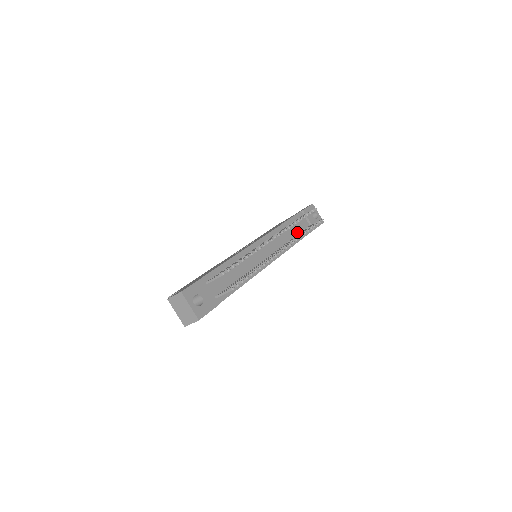
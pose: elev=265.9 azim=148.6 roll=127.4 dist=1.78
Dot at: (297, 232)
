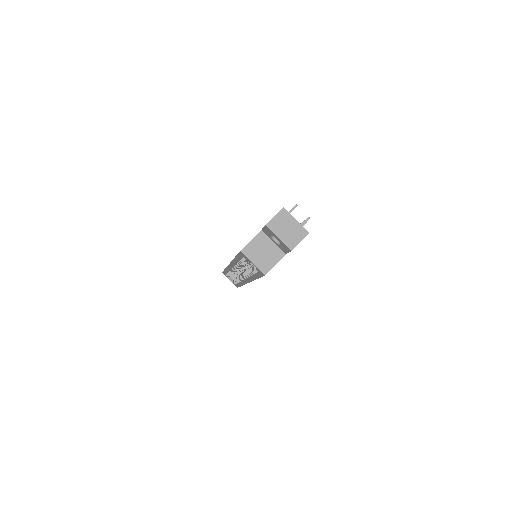
Dot at: occluded
